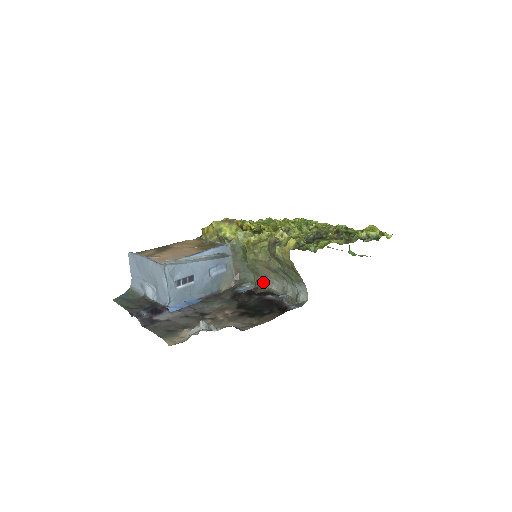
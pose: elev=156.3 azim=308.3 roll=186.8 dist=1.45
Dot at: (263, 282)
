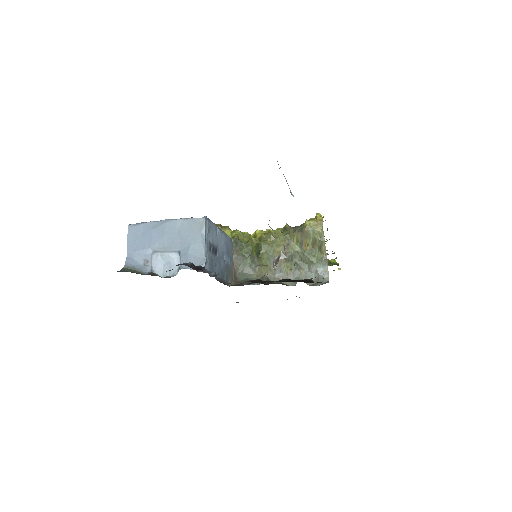
Dot at: (270, 278)
